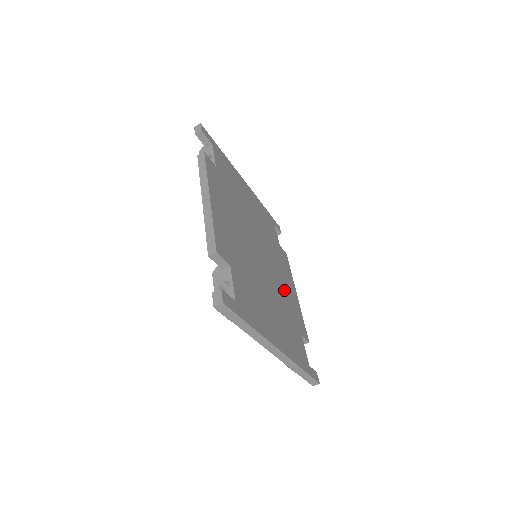
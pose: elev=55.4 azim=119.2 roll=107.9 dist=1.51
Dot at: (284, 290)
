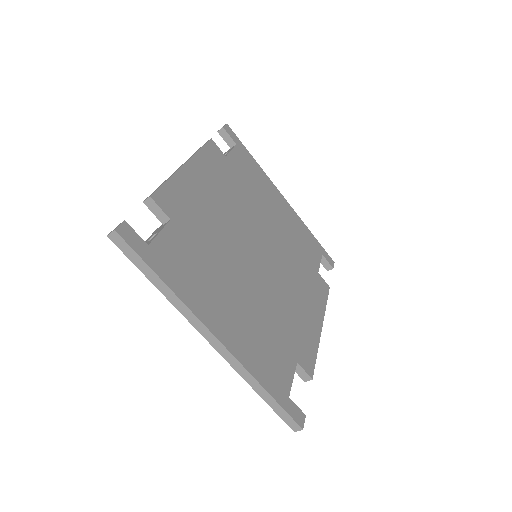
Dot at: (290, 306)
